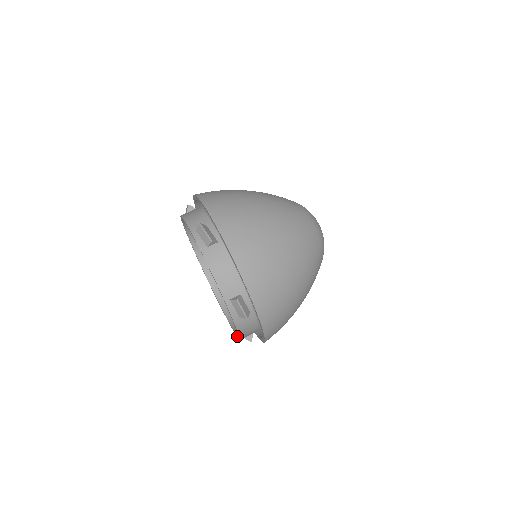
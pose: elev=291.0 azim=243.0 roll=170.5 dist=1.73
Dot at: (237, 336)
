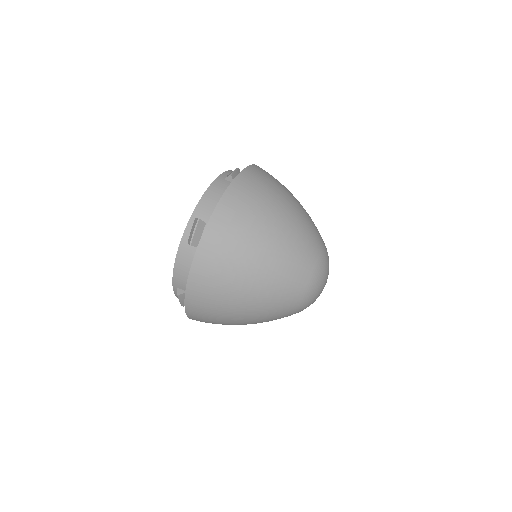
Dot at: occluded
